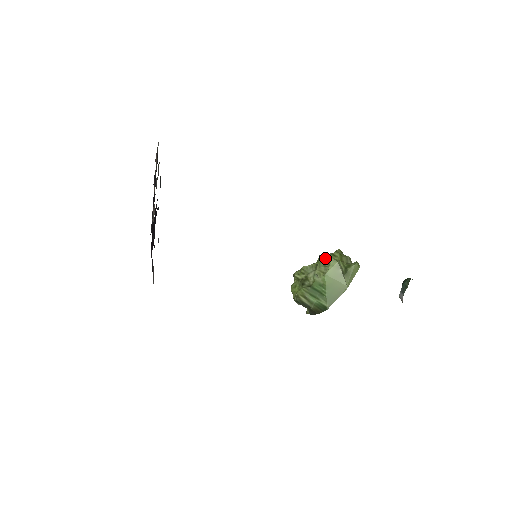
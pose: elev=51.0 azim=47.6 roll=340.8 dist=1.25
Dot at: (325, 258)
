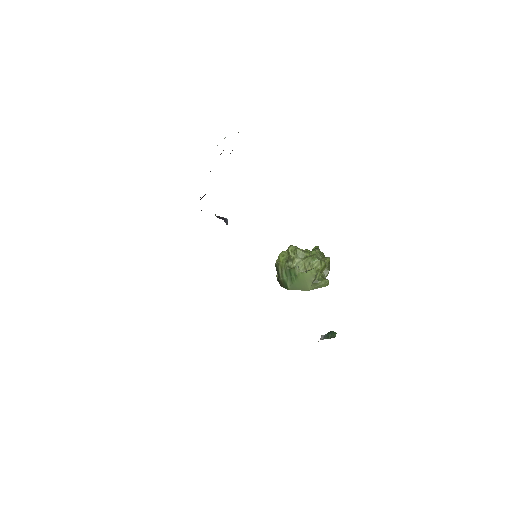
Dot at: (315, 258)
